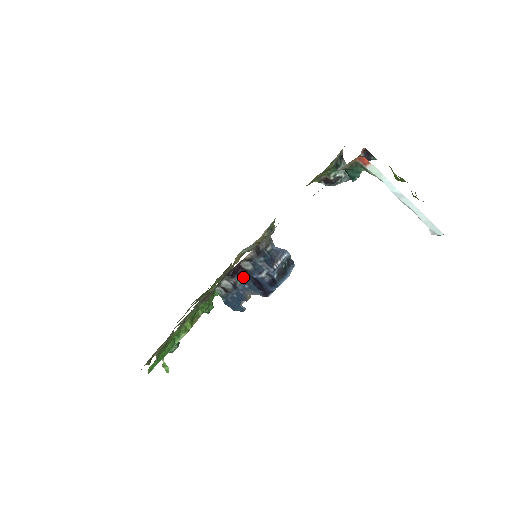
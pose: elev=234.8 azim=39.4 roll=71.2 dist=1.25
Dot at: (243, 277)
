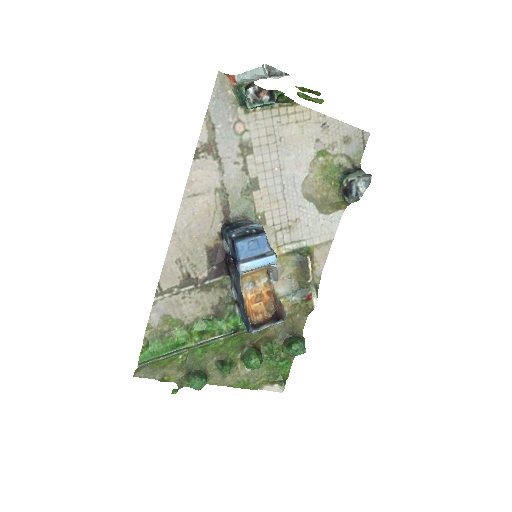
Dot at: (233, 267)
